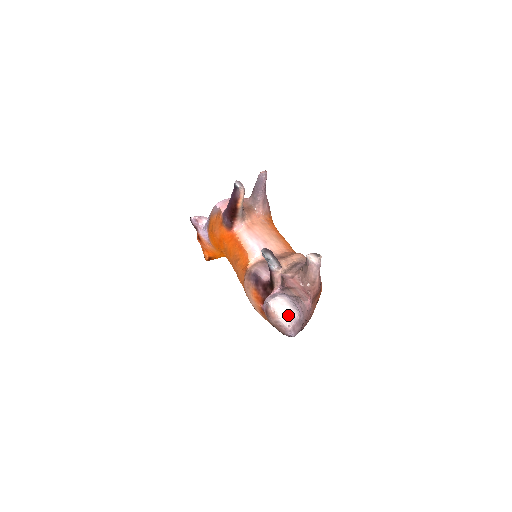
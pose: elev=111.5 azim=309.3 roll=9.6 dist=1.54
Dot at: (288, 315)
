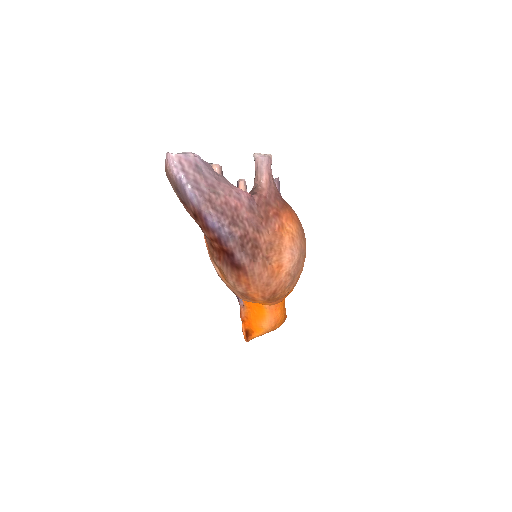
Dot at: (180, 153)
